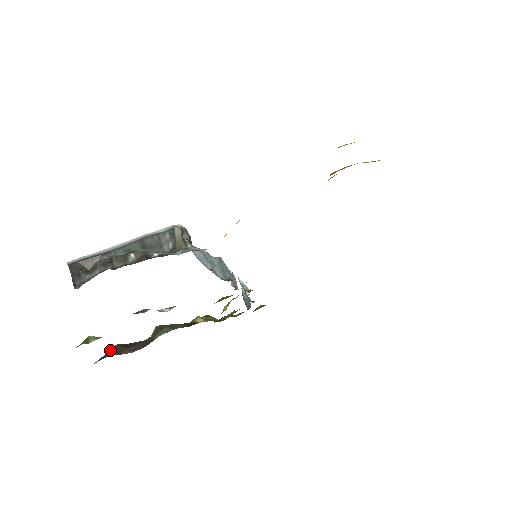
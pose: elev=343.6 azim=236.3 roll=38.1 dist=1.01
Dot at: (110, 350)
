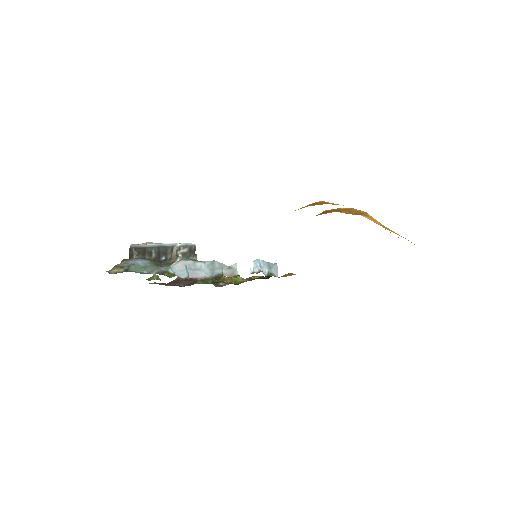
Dot at: (178, 278)
